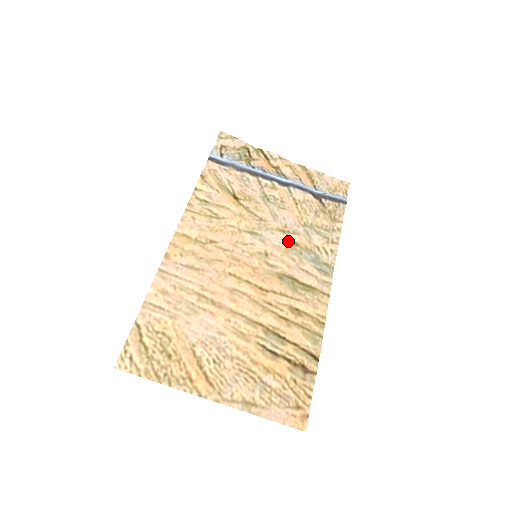
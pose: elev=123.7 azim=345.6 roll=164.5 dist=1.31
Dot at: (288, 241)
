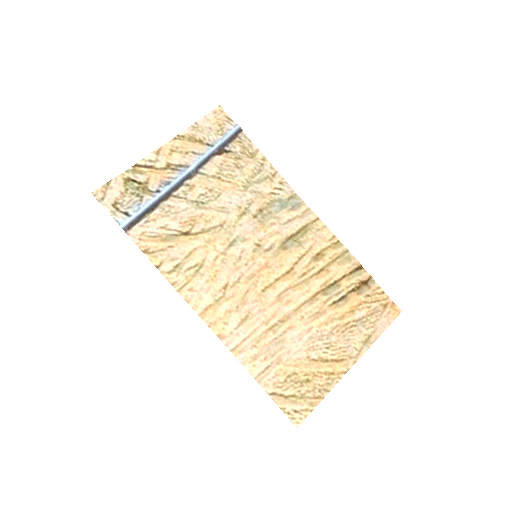
Dot at: (255, 216)
